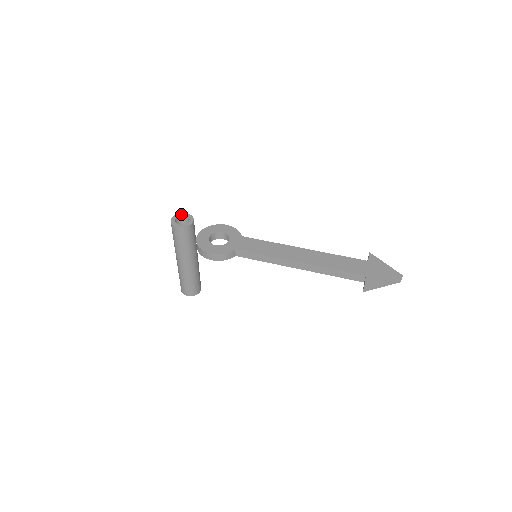
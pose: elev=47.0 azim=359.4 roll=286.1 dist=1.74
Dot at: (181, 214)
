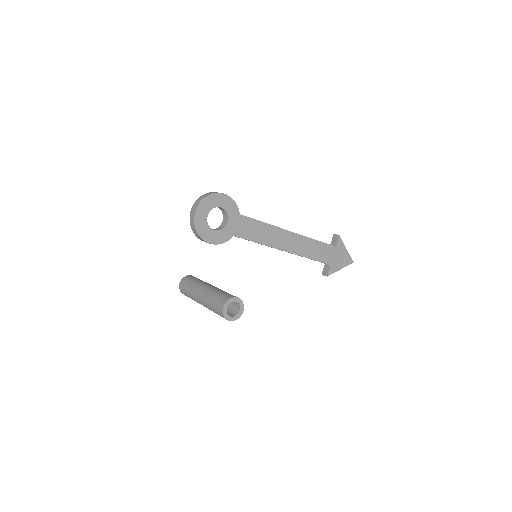
Dot at: (232, 300)
